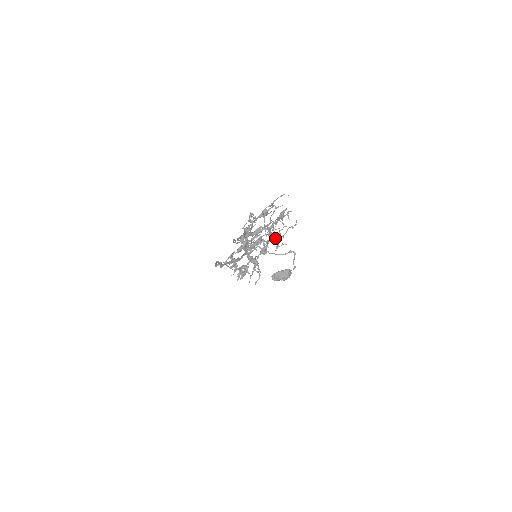
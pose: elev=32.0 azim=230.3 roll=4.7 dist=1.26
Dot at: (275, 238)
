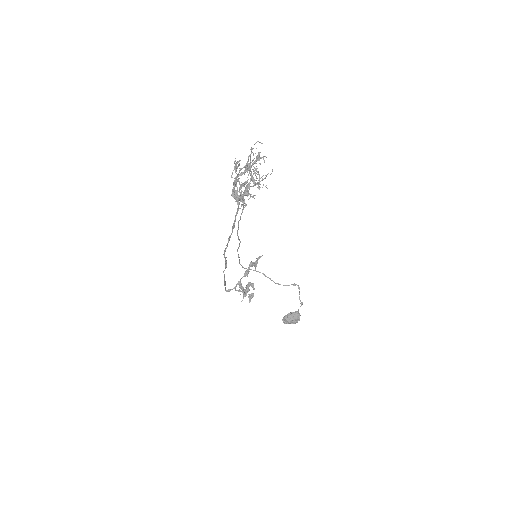
Dot at: (257, 183)
